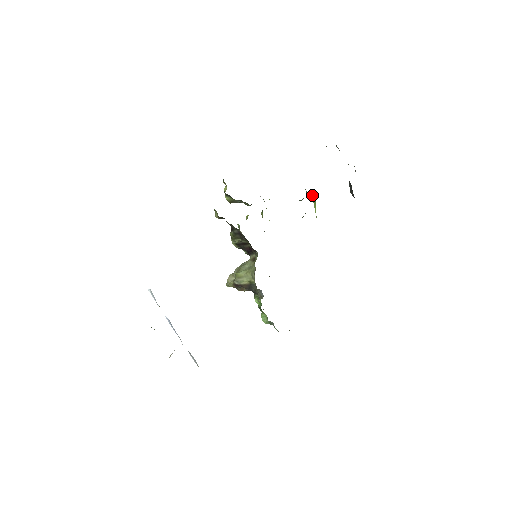
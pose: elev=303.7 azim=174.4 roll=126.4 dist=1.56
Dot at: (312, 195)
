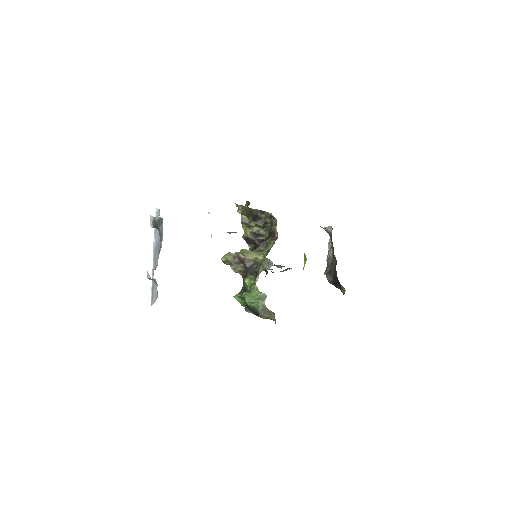
Dot at: (304, 255)
